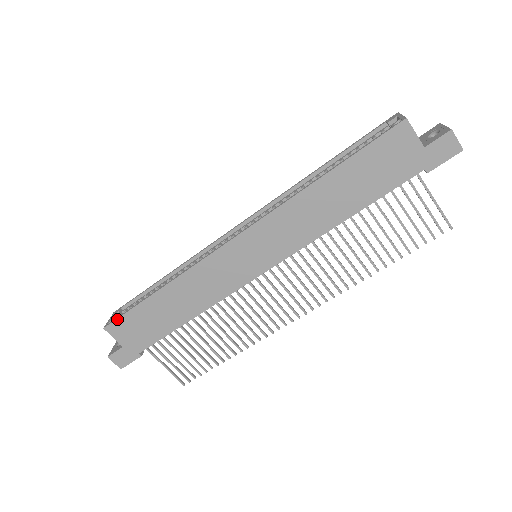
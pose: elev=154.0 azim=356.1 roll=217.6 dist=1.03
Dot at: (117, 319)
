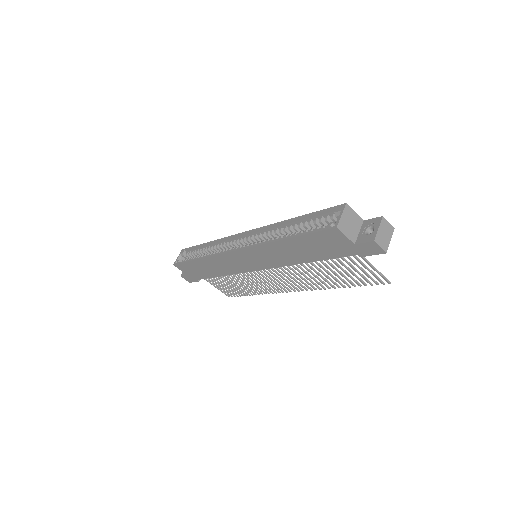
Dot at: (179, 264)
